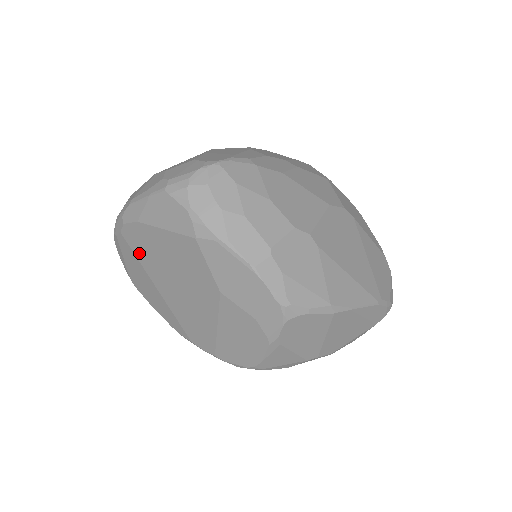
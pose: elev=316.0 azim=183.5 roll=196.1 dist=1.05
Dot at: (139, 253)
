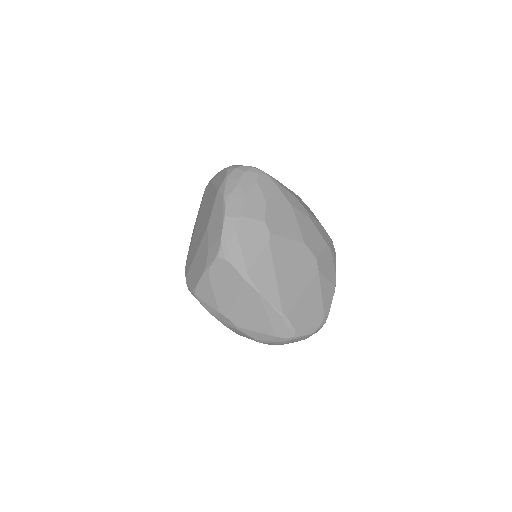
Dot at: (203, 202)
